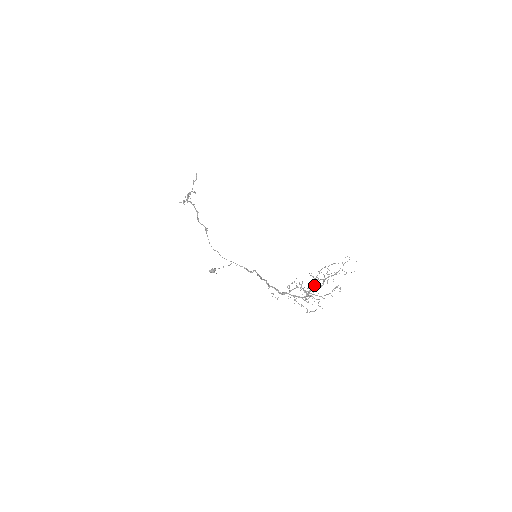
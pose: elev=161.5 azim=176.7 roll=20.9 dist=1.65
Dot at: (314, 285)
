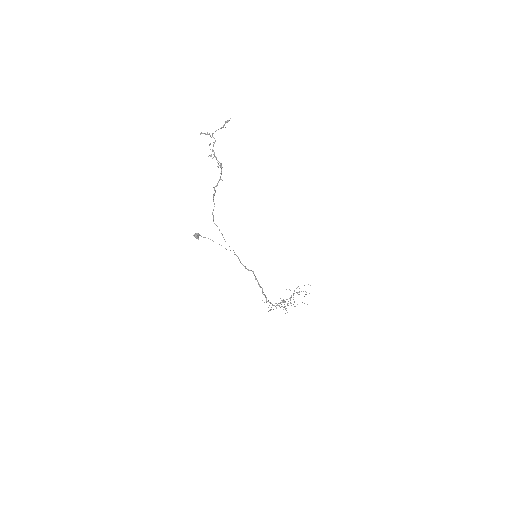
Dot at: occluded
